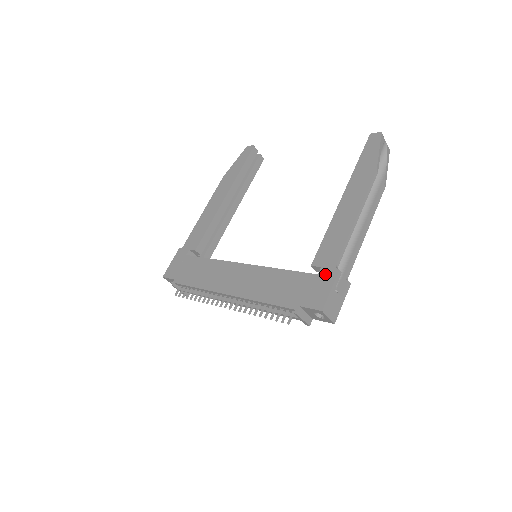
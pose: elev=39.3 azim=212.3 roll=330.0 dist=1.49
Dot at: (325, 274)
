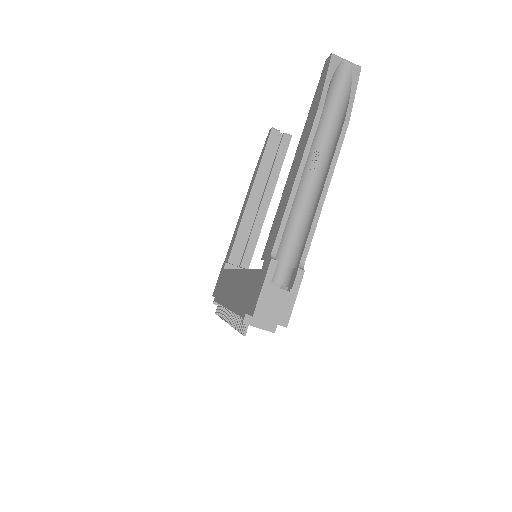
Dot at: (264, 267)
